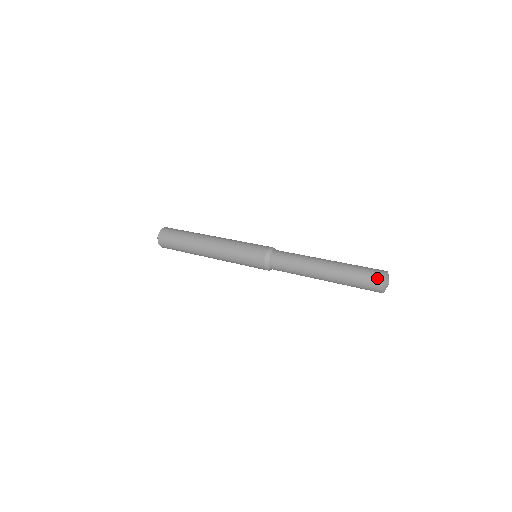
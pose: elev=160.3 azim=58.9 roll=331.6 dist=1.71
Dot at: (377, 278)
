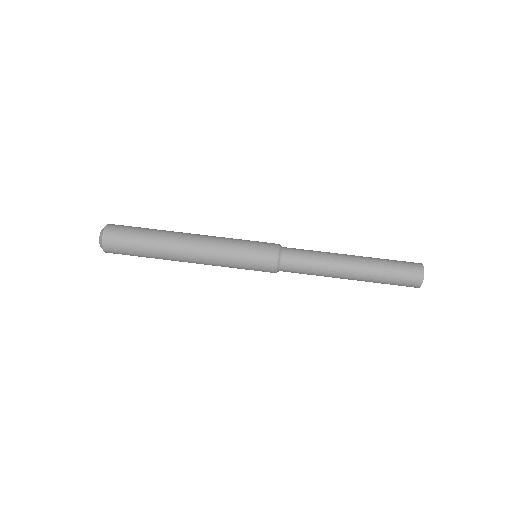
Dot at: (418, 271)
